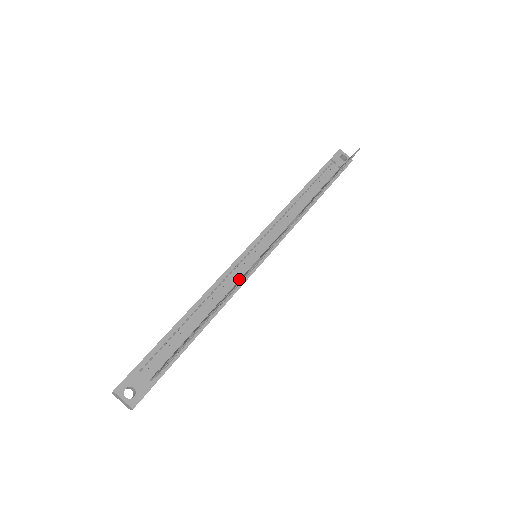
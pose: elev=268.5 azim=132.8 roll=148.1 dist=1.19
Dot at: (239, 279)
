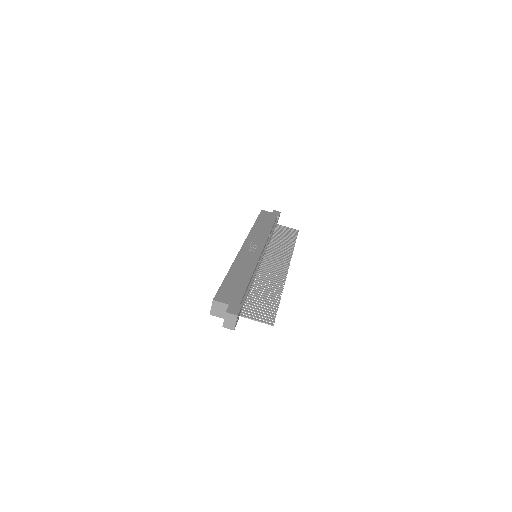
Dot at: occluded
